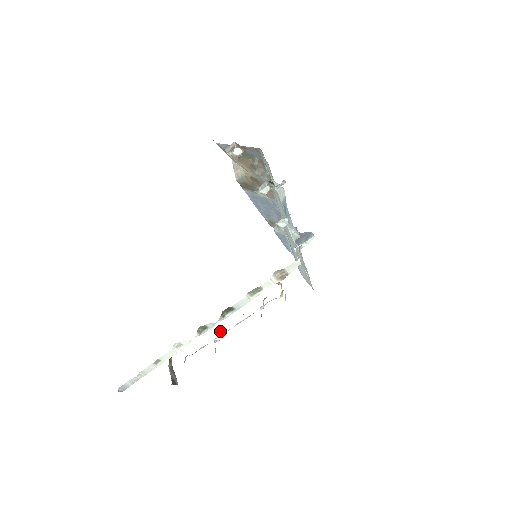
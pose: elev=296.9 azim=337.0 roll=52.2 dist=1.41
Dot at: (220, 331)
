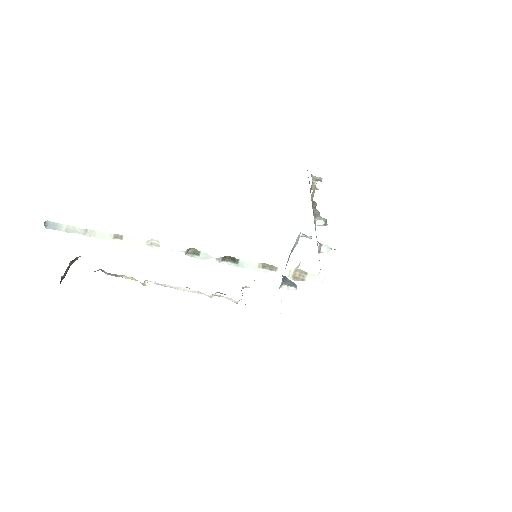
Dot at: occluded
